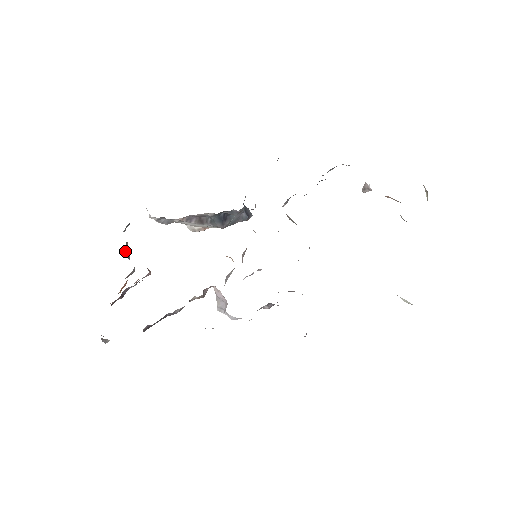
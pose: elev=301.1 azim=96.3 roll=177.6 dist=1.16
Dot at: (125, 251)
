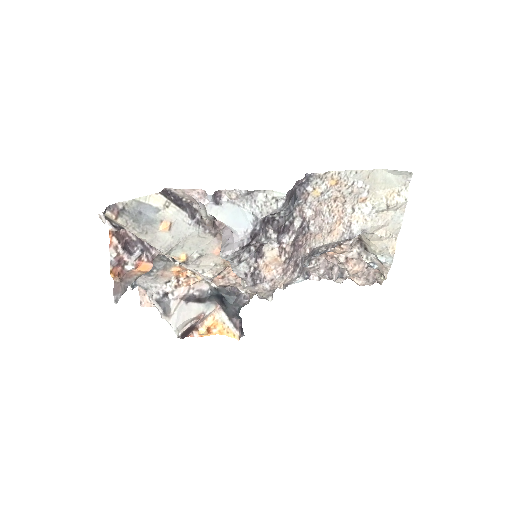
Dot at: occluded
